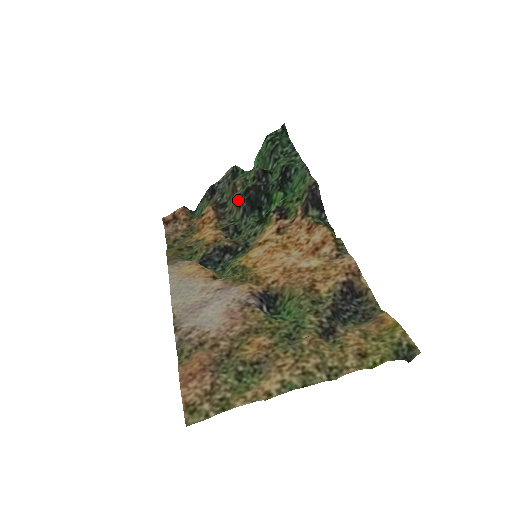
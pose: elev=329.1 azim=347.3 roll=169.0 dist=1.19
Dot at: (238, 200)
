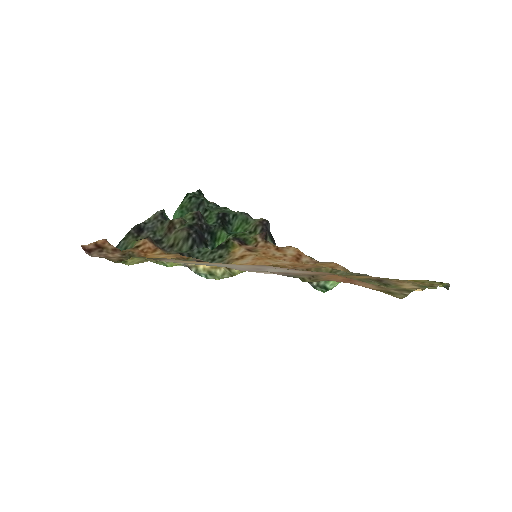
Dot at: (186, 232)
